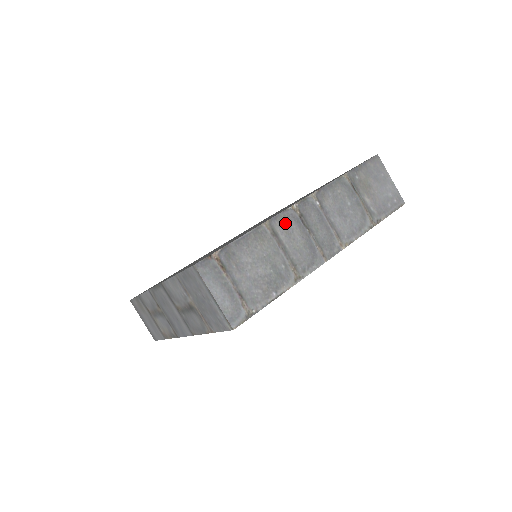
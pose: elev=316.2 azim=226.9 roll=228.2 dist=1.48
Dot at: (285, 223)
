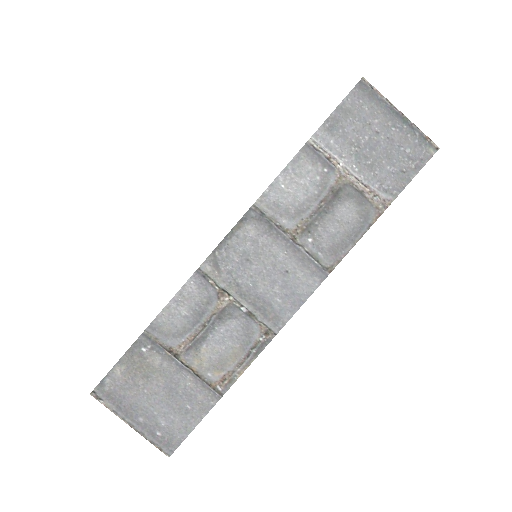
Dot at: occluded
